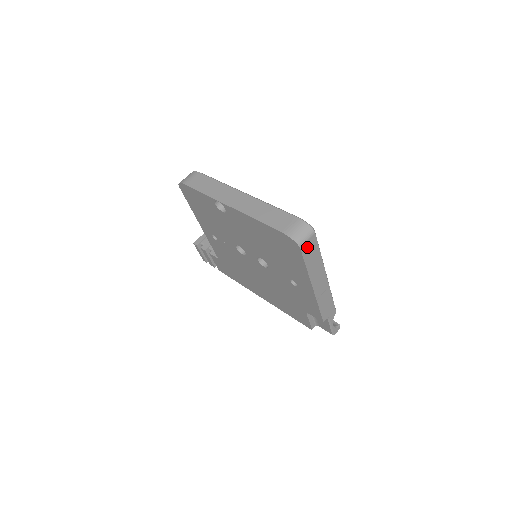
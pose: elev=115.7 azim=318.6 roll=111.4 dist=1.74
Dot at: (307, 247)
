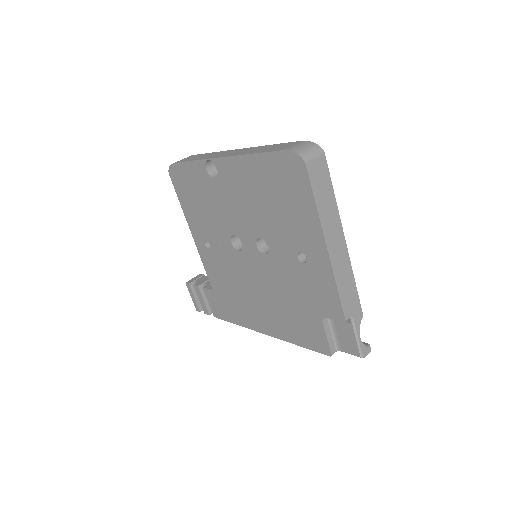
Dot at: (315, 169)
